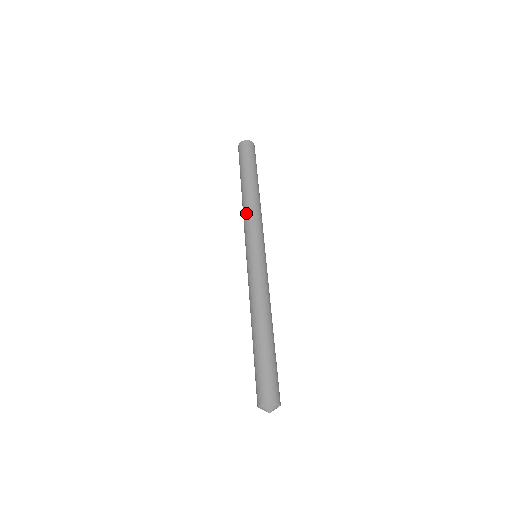
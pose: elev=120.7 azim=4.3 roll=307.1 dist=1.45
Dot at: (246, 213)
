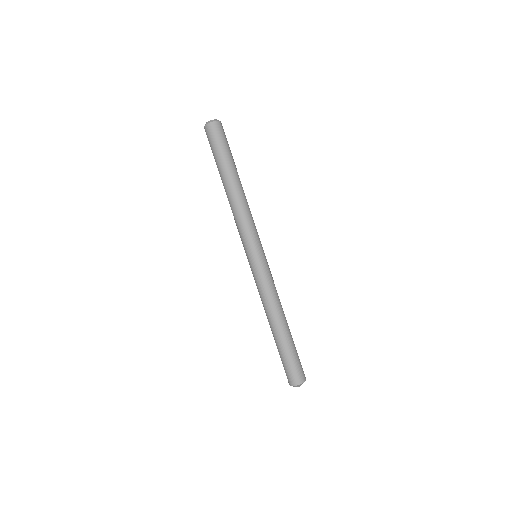
Dot at: (235, 216)
